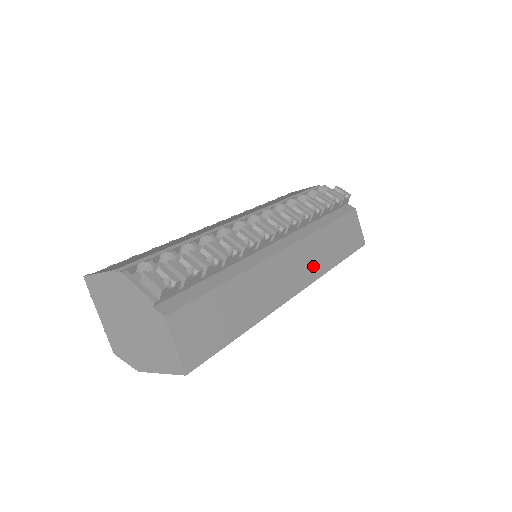
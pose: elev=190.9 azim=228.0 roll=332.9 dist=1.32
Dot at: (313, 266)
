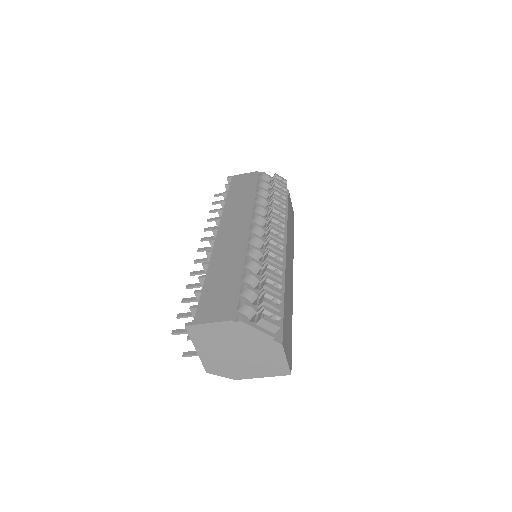
Dot at: (291, 253)
